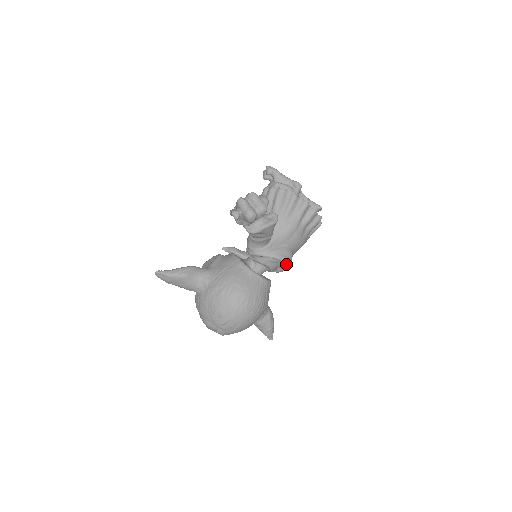
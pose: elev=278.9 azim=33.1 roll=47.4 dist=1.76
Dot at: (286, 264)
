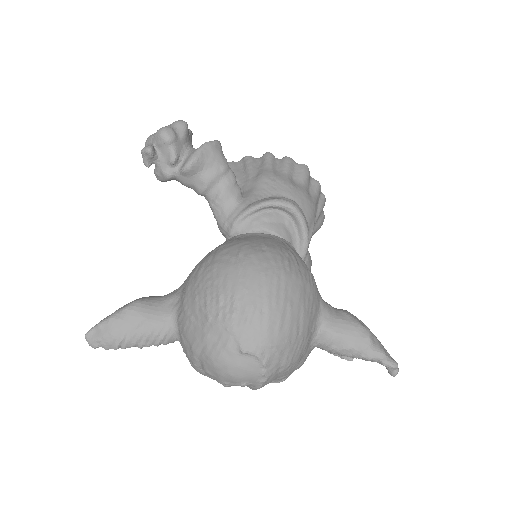
Dot at: (292, 208)
